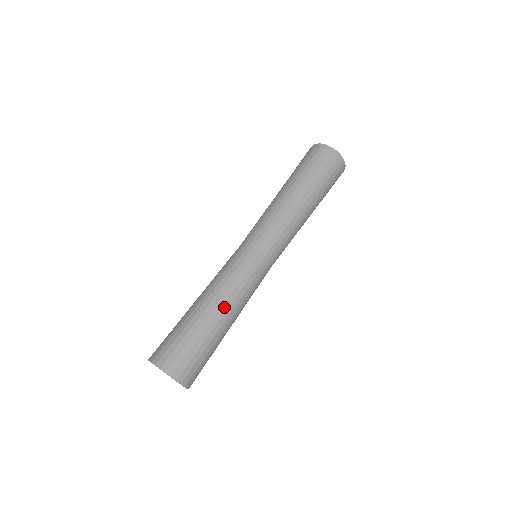
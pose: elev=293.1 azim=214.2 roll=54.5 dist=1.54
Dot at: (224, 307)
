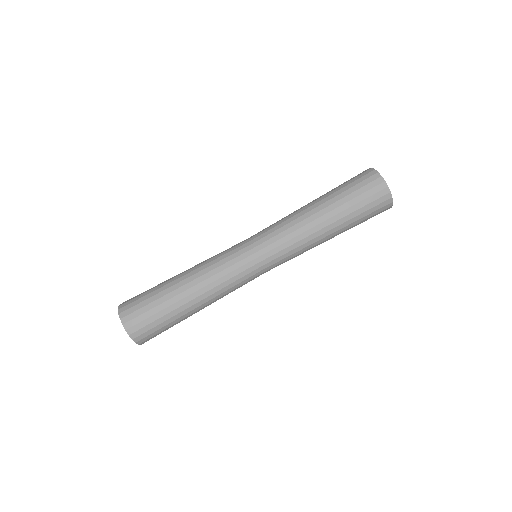
Dot at: (205, 304)
